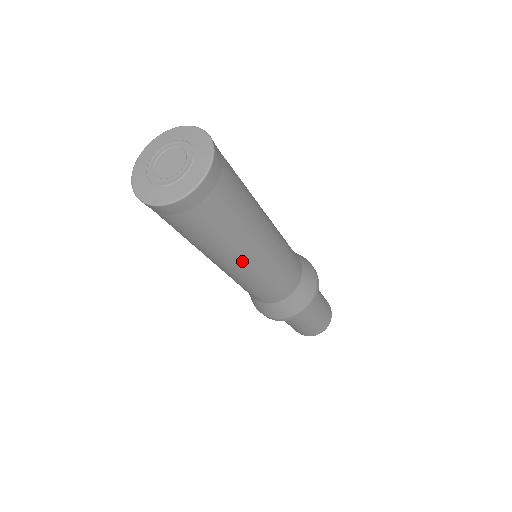
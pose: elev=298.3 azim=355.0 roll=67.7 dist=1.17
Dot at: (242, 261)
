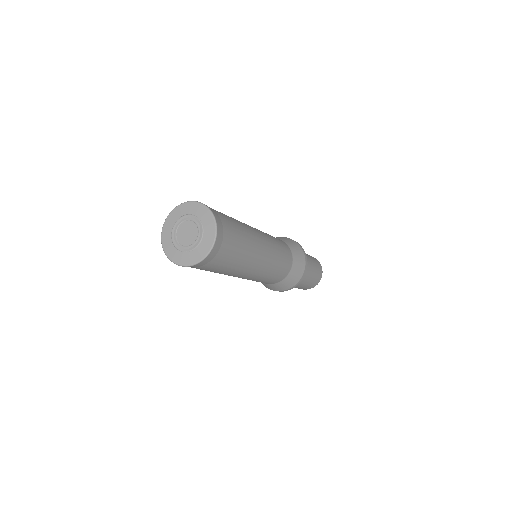
Dot at: (256, 264)
